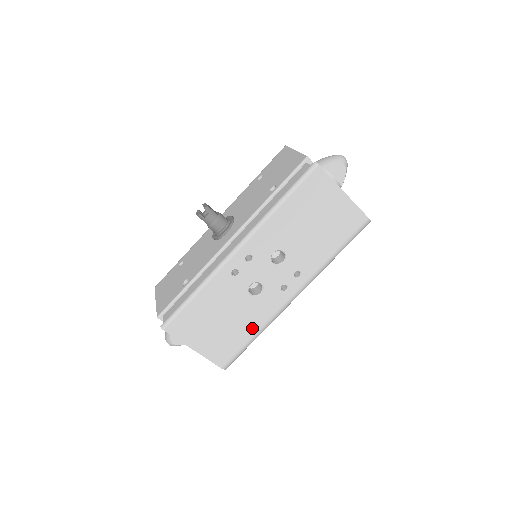
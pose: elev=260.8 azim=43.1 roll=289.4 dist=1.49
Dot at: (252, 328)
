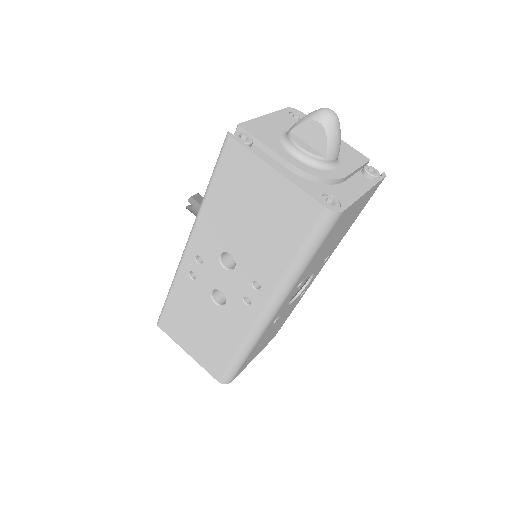
Dot at: (231, 343)
